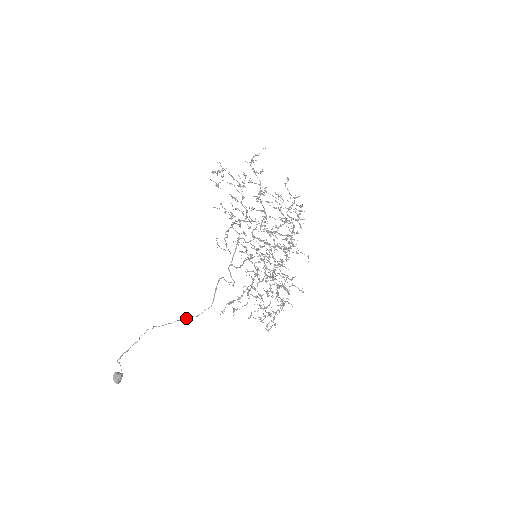
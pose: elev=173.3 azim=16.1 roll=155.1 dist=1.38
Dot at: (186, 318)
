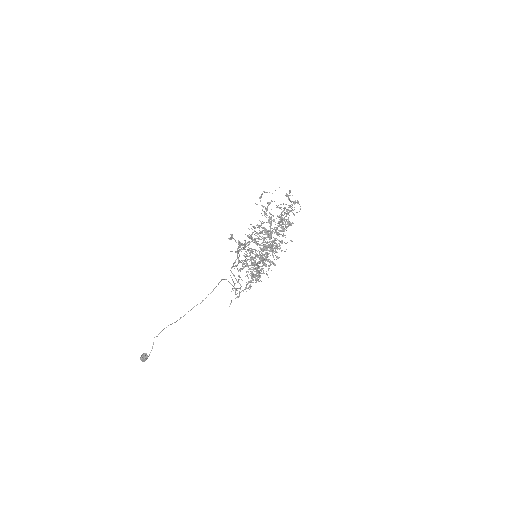
Dot at: occluded
